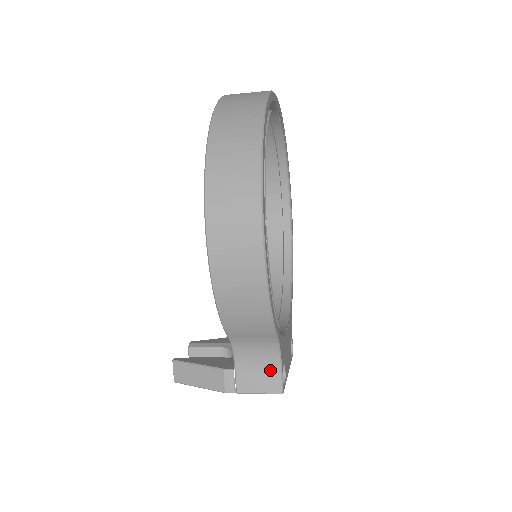
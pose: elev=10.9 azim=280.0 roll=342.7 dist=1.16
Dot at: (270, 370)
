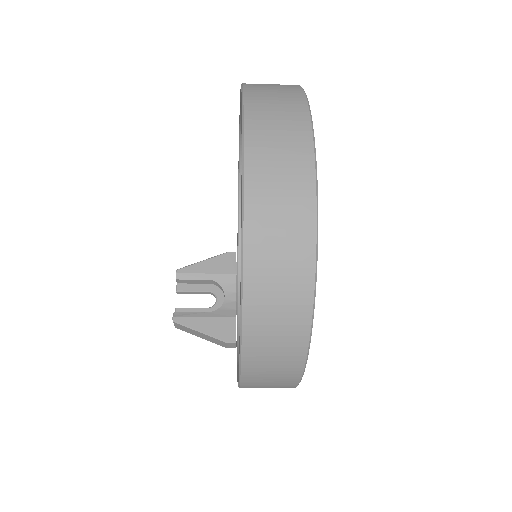
Dot at: occluded
